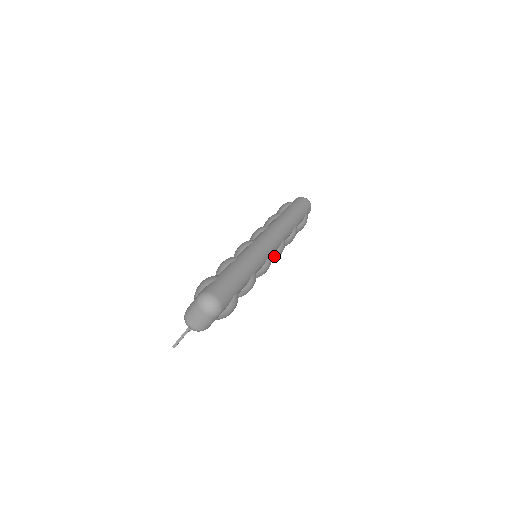
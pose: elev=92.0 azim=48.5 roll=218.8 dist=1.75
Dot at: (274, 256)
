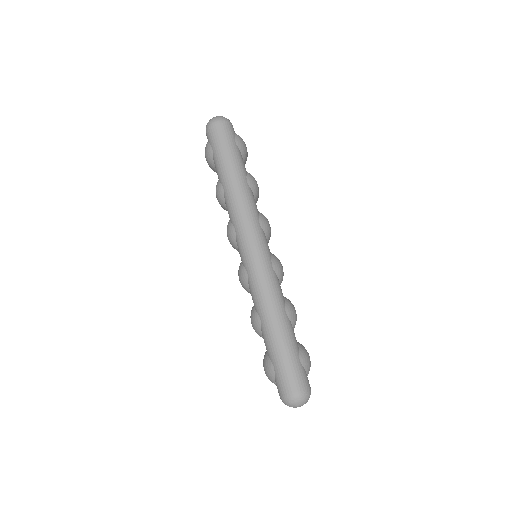
Dot at: (269, 239)
